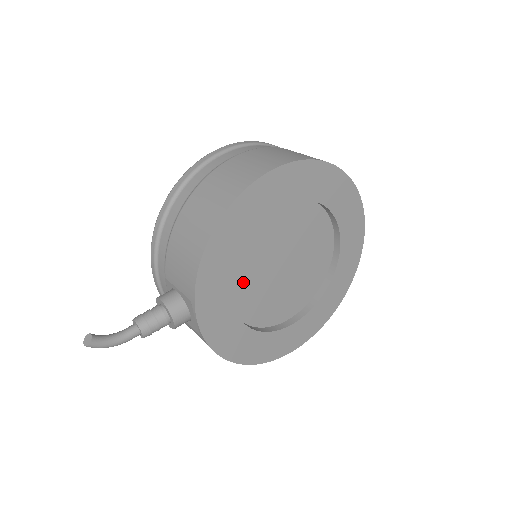
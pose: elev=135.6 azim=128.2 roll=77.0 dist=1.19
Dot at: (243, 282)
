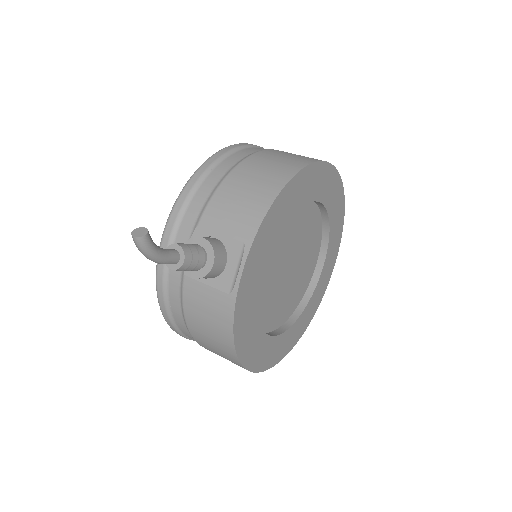
Dot at: (269, 259)
